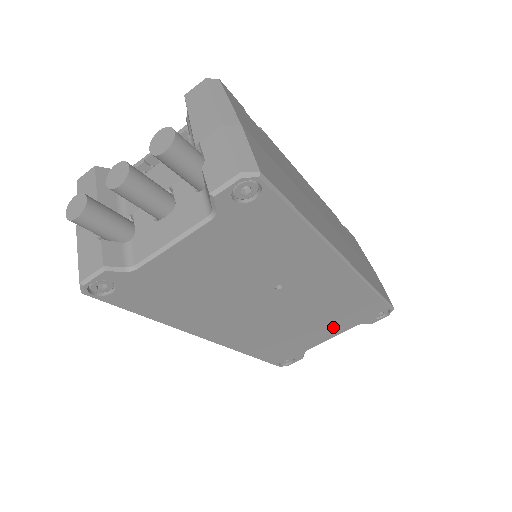
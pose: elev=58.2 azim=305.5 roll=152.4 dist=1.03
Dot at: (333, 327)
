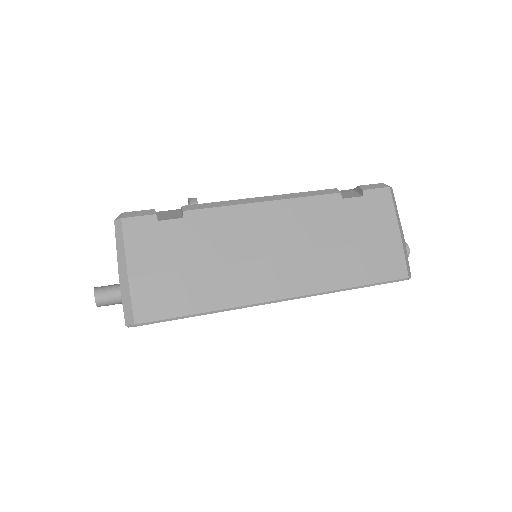
Dot at: occluded
